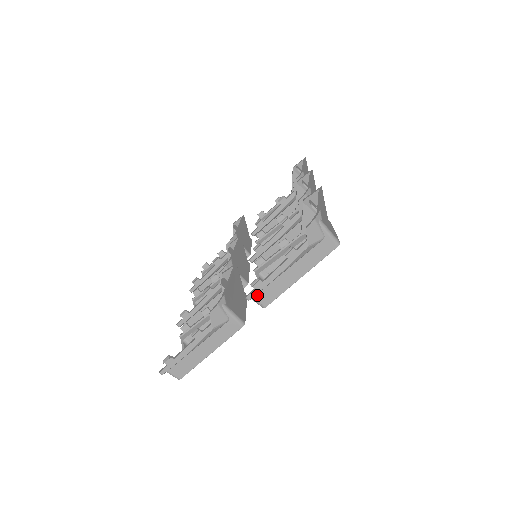
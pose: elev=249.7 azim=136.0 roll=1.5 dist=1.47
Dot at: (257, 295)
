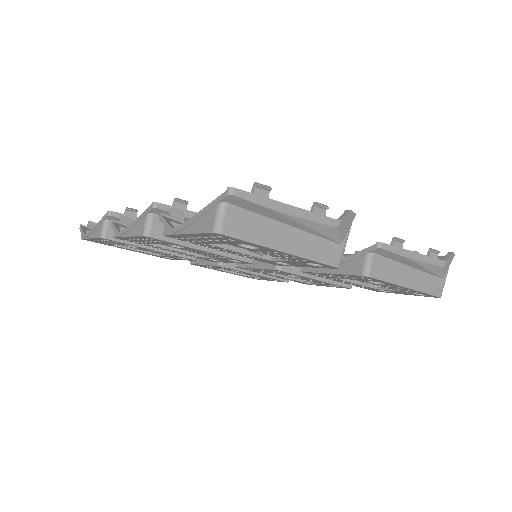
Dot at: (378, 255)
